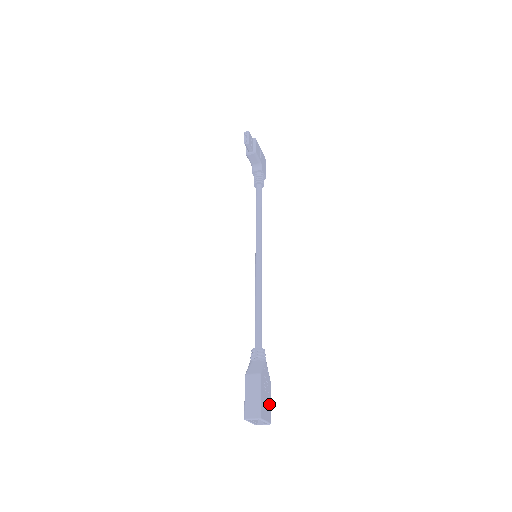
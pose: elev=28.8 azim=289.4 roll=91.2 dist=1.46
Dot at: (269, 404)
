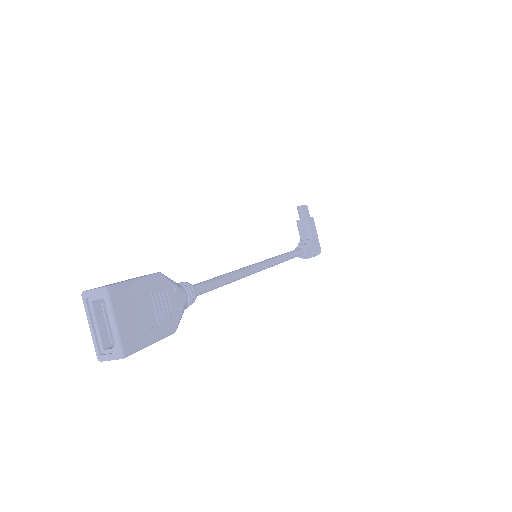
Dot at: (146, 333)
